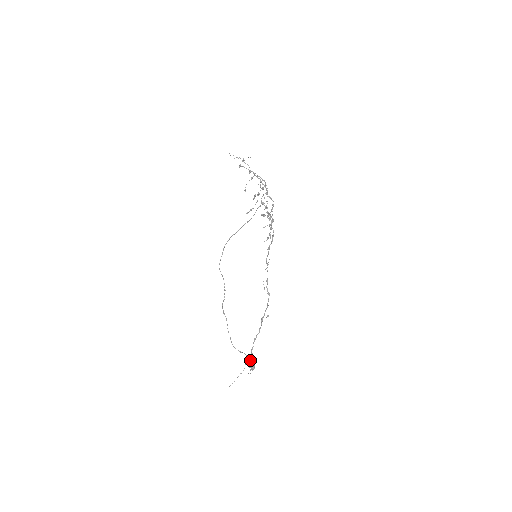
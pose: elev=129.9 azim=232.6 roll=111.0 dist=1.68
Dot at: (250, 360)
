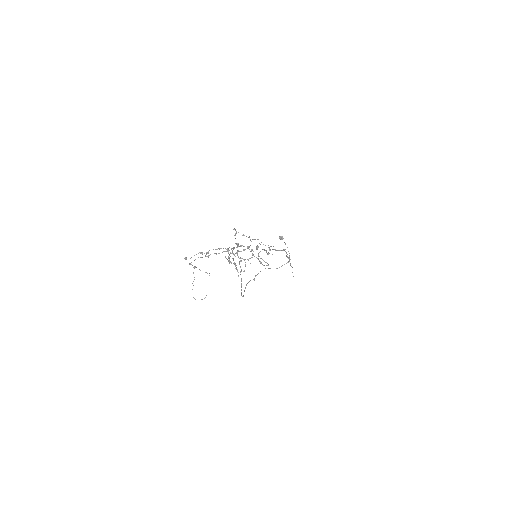
Dot at: occluded
